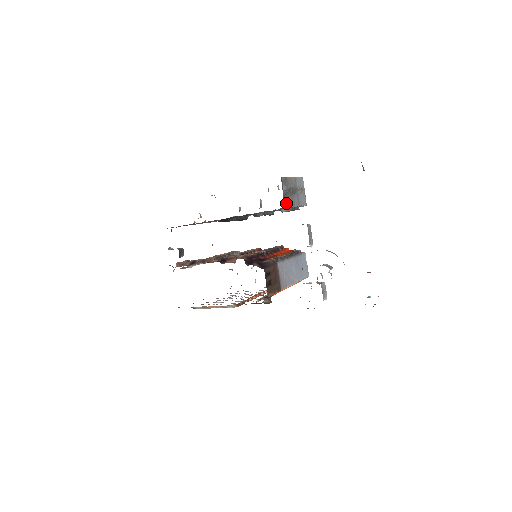
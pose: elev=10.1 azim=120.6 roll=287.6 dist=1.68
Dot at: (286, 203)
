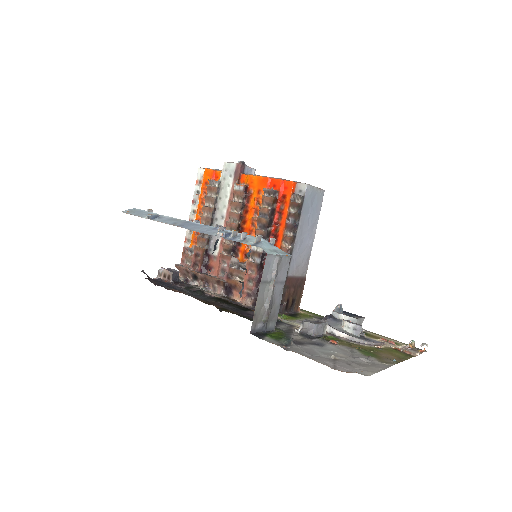
Dot at: (272, 323)
